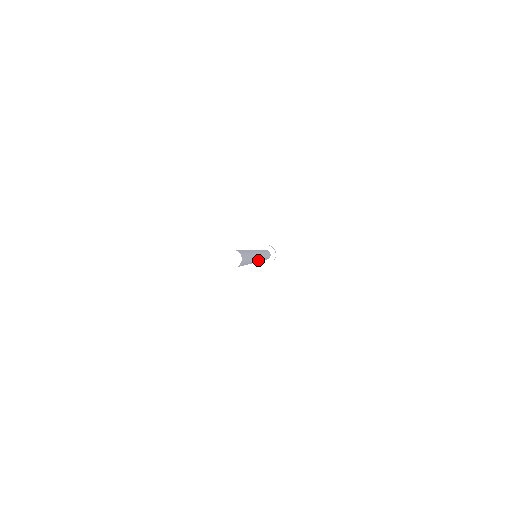
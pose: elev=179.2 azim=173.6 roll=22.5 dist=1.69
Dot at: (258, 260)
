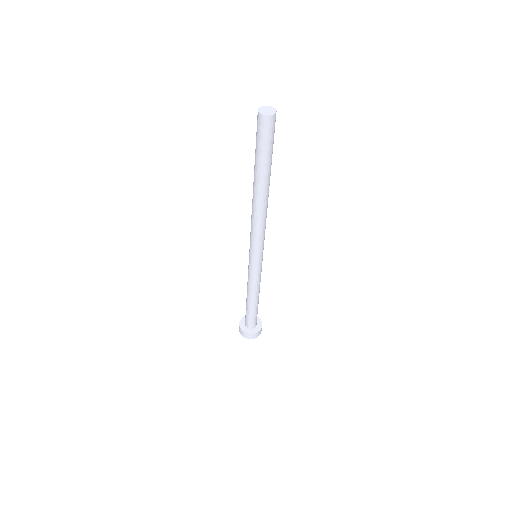
Dot at: occluded
